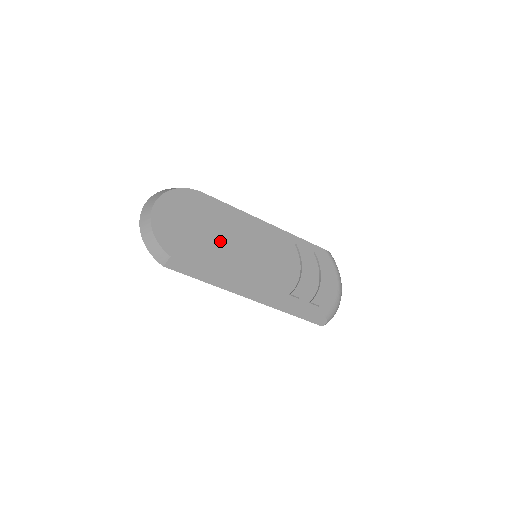
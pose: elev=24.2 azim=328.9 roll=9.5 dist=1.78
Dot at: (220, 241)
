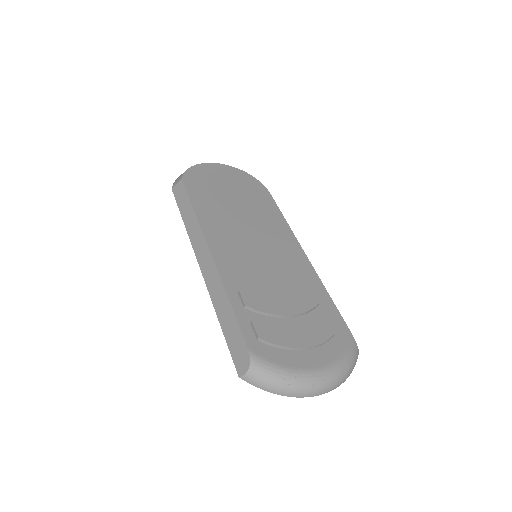
Dot at: (235, 212)
